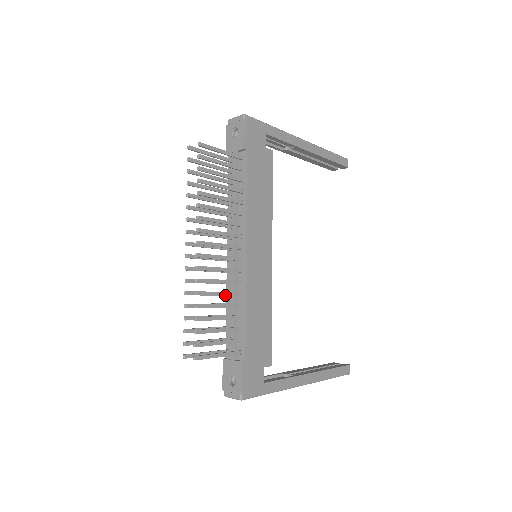
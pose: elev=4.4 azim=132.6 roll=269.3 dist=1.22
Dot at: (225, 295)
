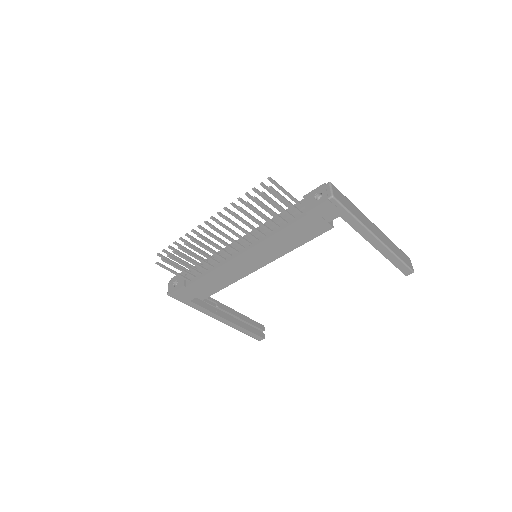
Dot at: (206, 257)
